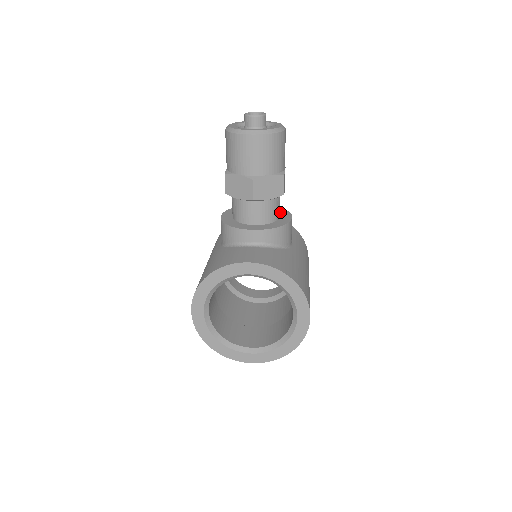
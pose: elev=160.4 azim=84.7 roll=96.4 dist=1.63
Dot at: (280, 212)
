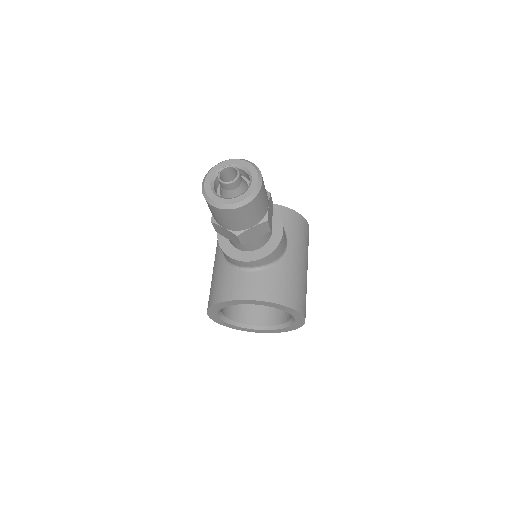
Dot at: (272, 221)
